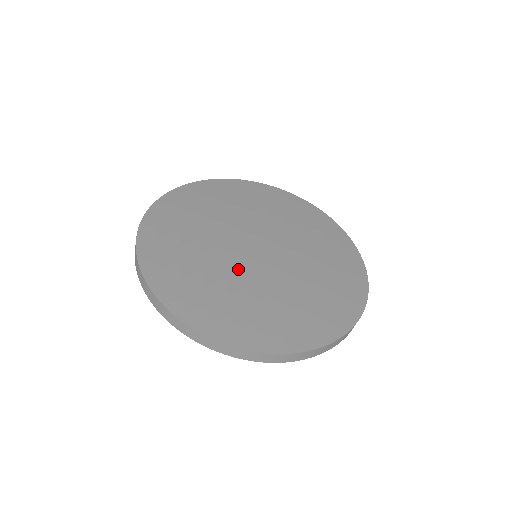
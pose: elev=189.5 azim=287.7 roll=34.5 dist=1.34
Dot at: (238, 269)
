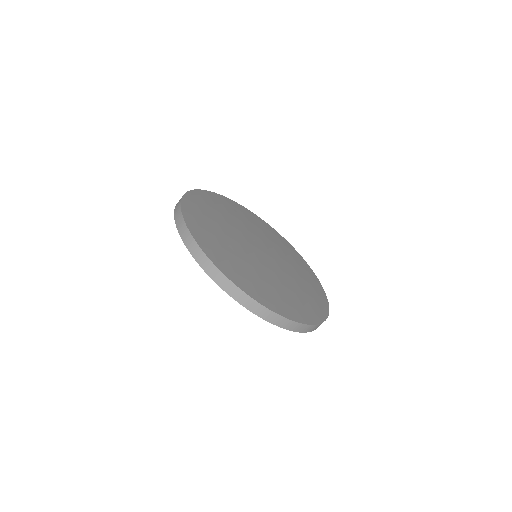
Dot at: (257, 262)
